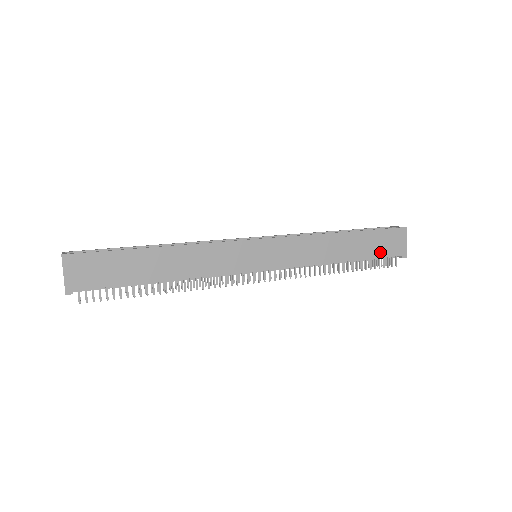
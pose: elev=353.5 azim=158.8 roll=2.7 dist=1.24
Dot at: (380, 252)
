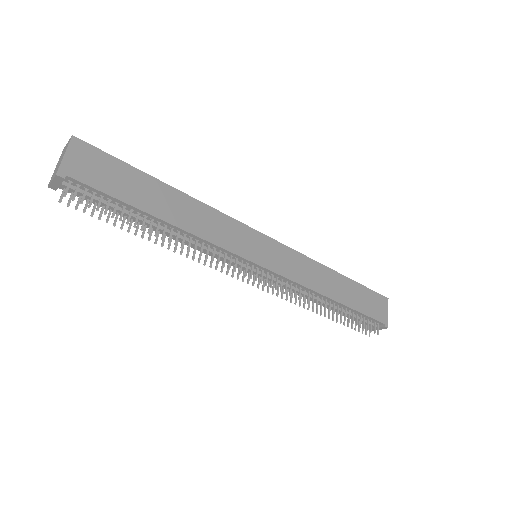
Dot at: (367, 310)
